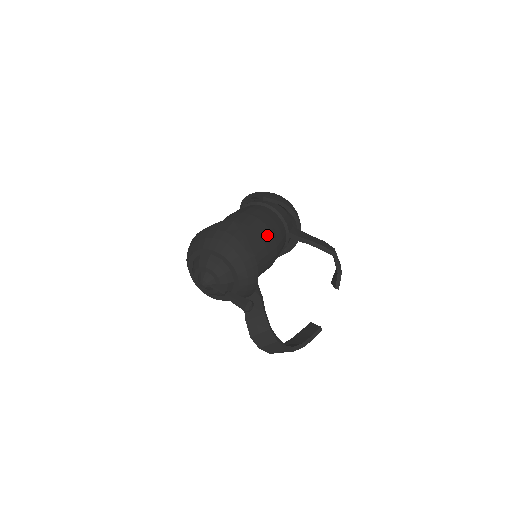
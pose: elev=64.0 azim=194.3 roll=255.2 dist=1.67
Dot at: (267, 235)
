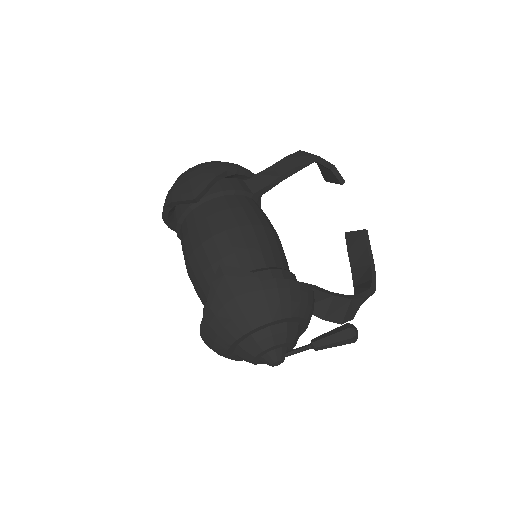
Dot at: (256, 235)
